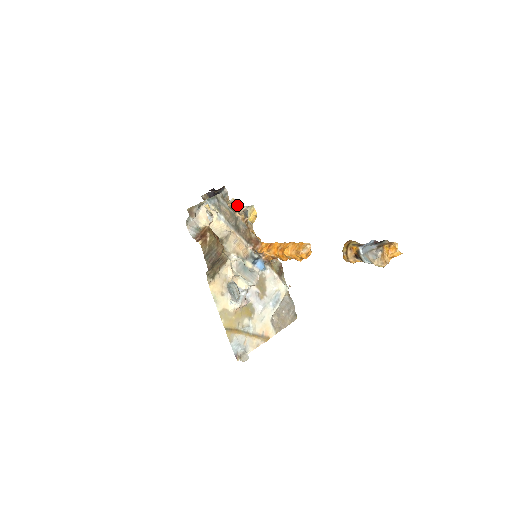
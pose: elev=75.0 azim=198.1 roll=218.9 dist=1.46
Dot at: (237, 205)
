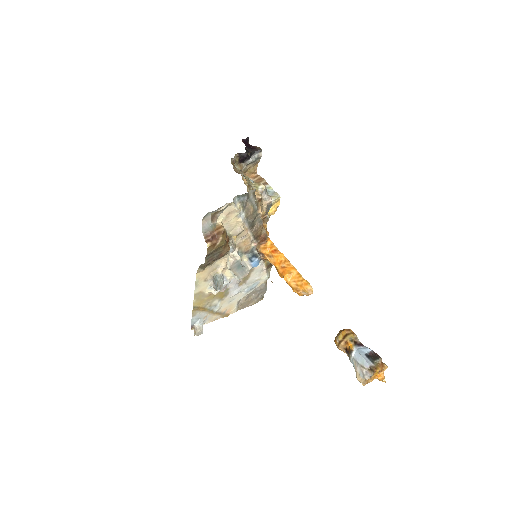
Dot at: (264, 193)
